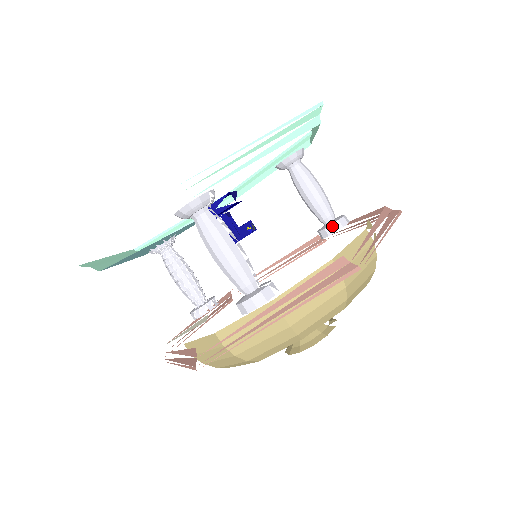
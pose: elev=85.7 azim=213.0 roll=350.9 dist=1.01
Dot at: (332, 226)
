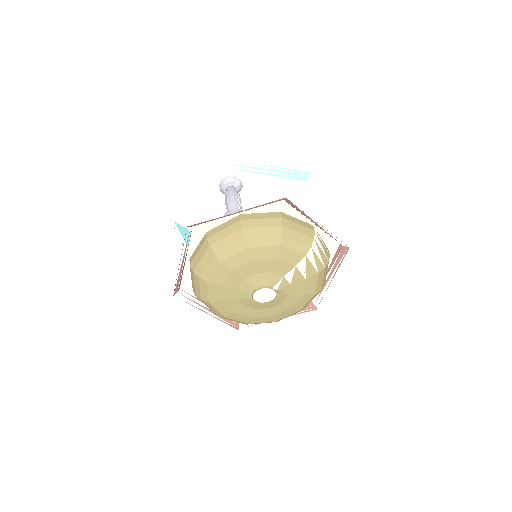
Dot at: occluded
